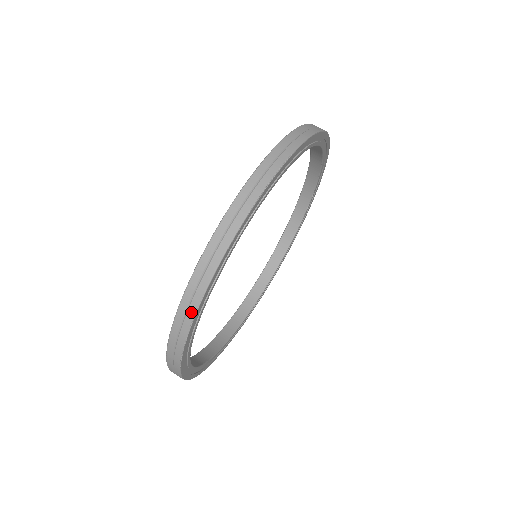
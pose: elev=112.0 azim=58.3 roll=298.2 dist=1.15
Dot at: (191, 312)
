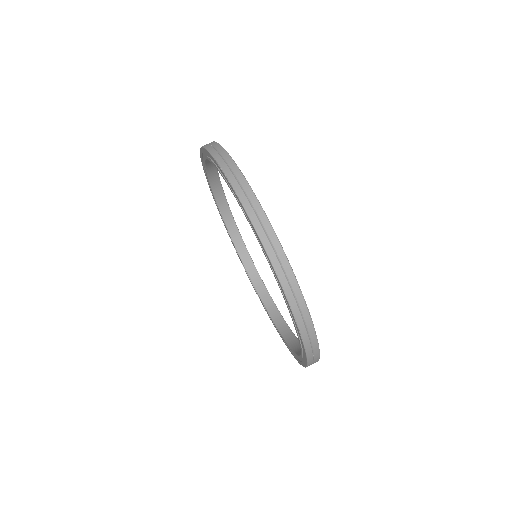
Dot at: (292, 279)
